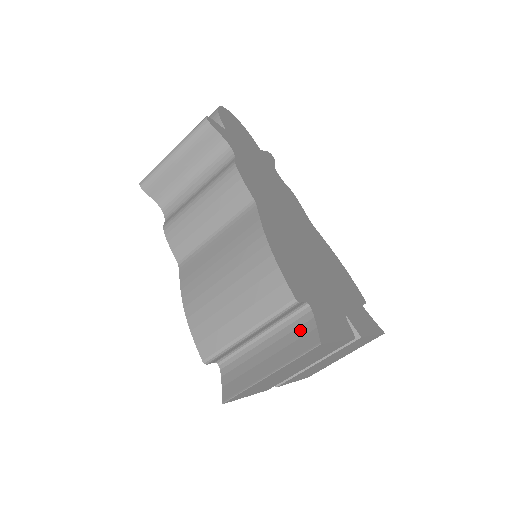
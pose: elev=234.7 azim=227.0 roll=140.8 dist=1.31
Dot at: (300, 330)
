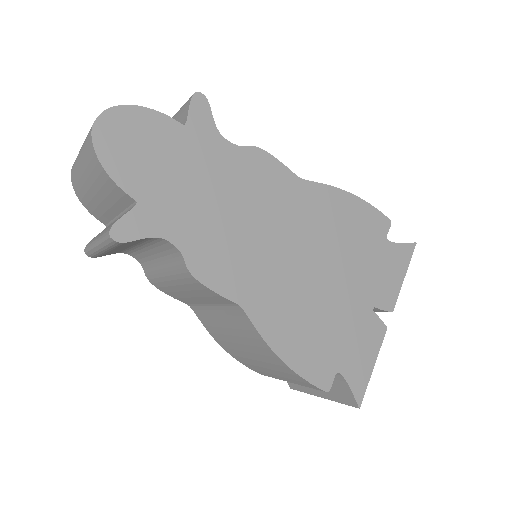
Dot at: (337, 383)
